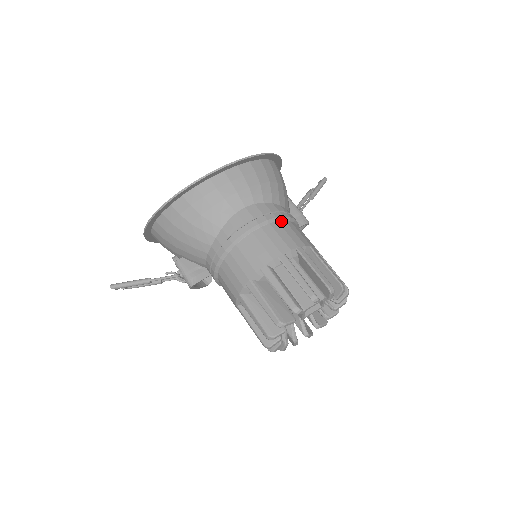
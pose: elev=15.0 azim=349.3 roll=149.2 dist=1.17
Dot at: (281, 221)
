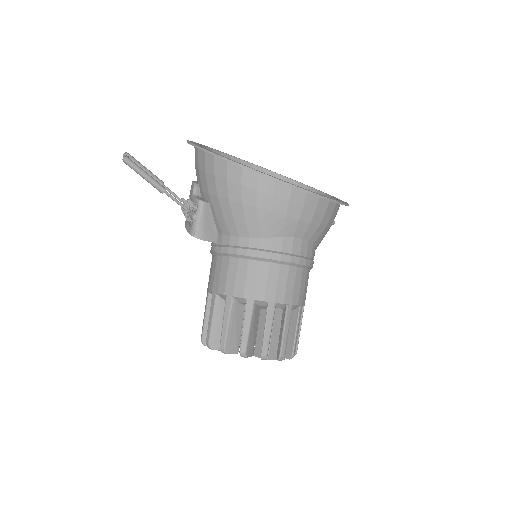
Dot at: (308, 270)
